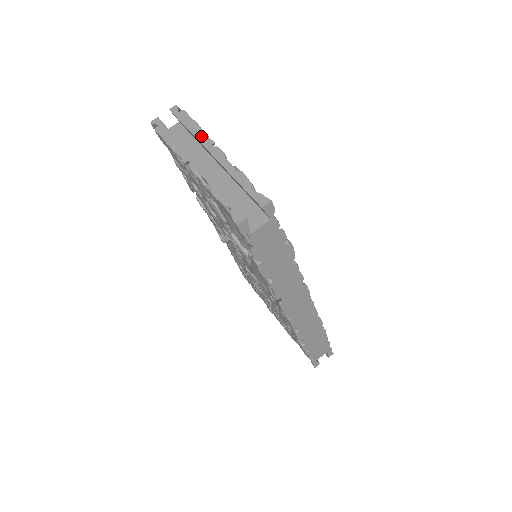
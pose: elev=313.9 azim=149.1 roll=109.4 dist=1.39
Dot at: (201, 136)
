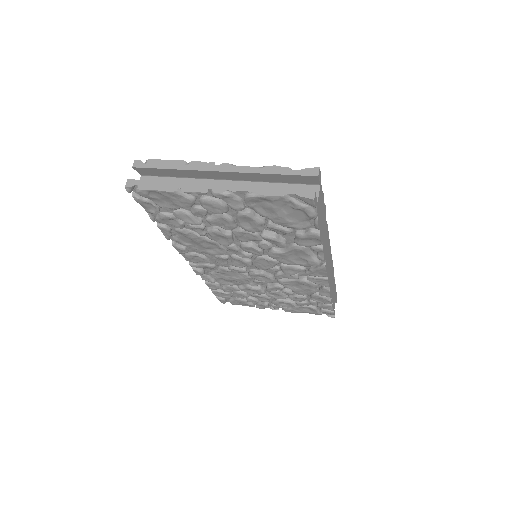
Dot at: (196, 166)
